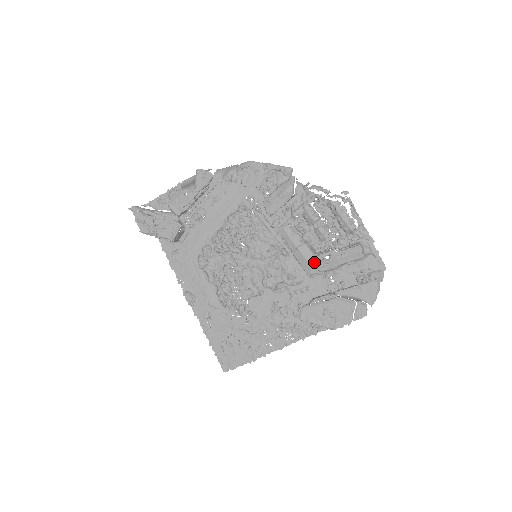
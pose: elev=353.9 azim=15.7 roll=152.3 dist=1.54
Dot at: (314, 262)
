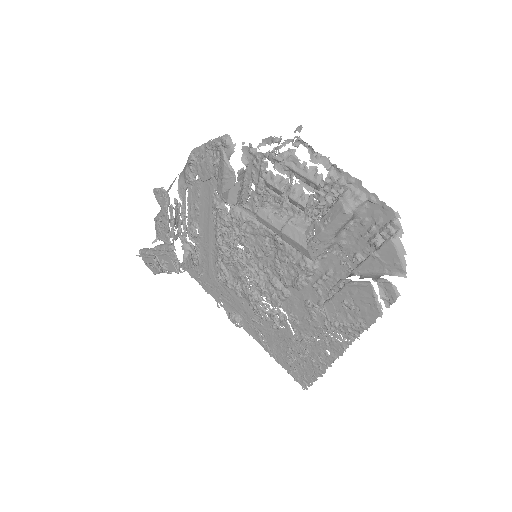
Dot at: occluded
